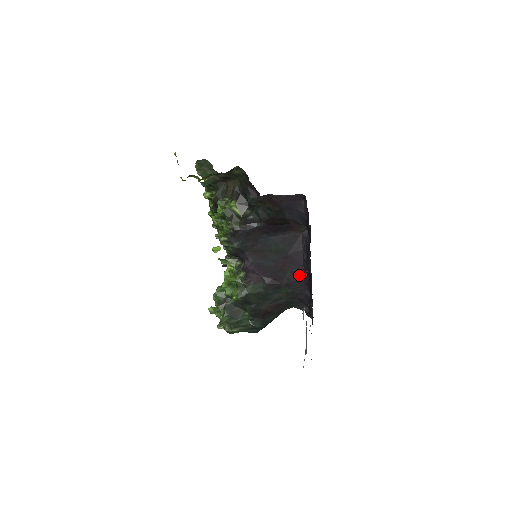
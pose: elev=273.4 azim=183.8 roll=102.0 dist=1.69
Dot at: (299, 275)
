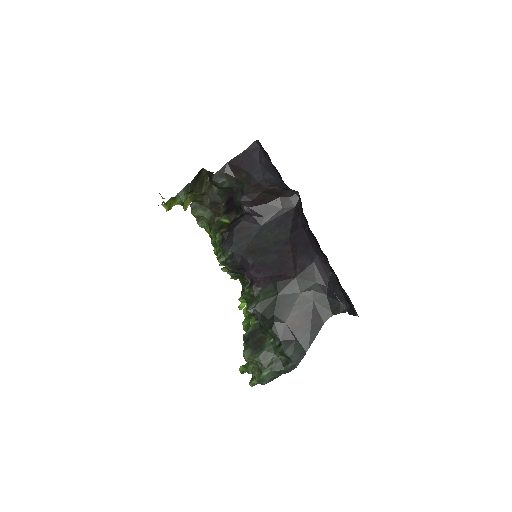
Dot at: (310, 255)
